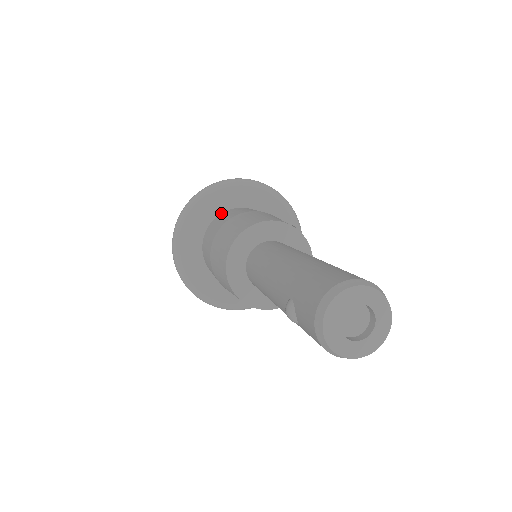
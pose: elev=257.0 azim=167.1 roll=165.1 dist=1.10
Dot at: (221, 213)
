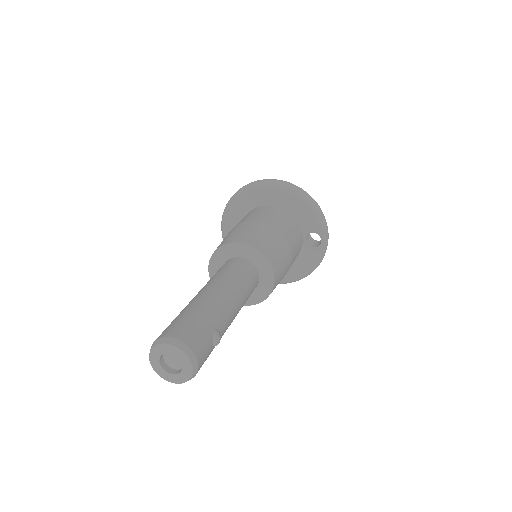
Dot at: (261, 206)
